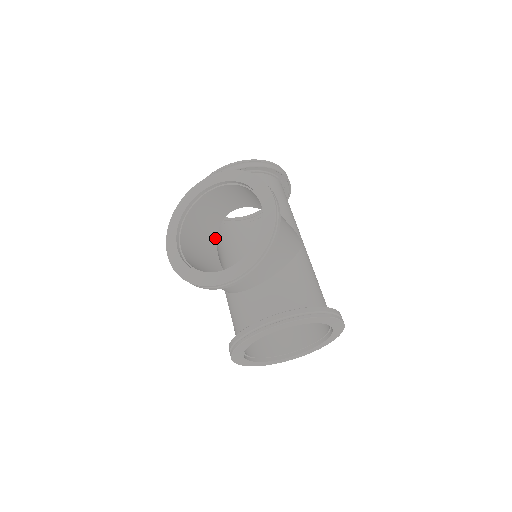
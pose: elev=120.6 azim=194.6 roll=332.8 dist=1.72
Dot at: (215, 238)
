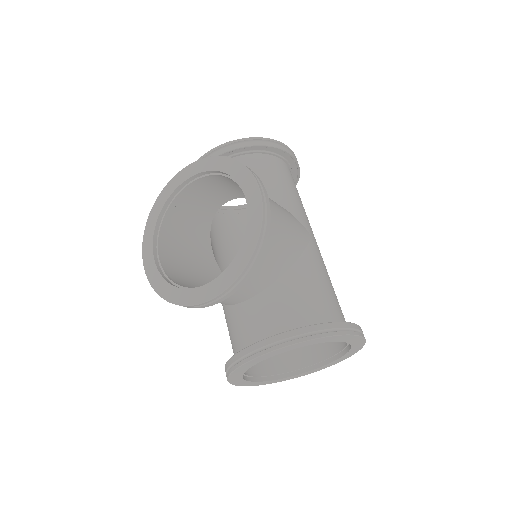
Dot at: (208, 236)
